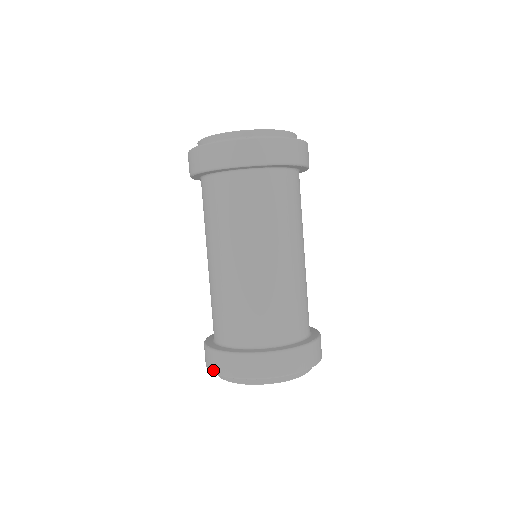
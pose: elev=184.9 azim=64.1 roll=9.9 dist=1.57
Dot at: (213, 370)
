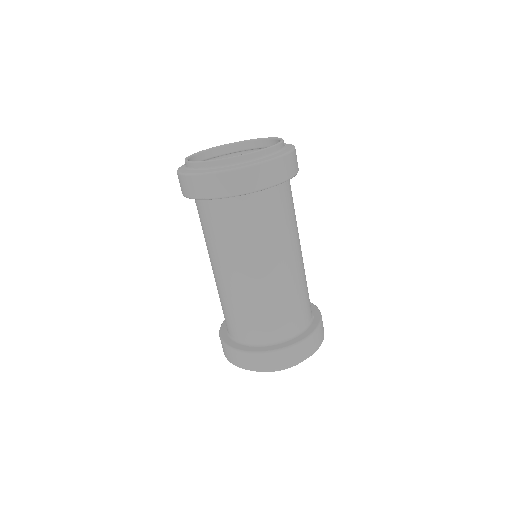
Dot at: occluded
